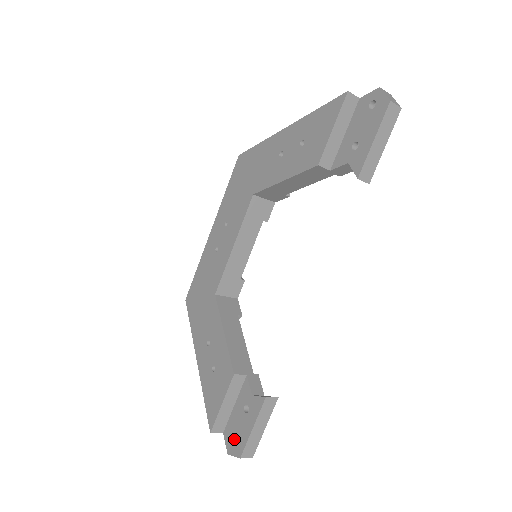
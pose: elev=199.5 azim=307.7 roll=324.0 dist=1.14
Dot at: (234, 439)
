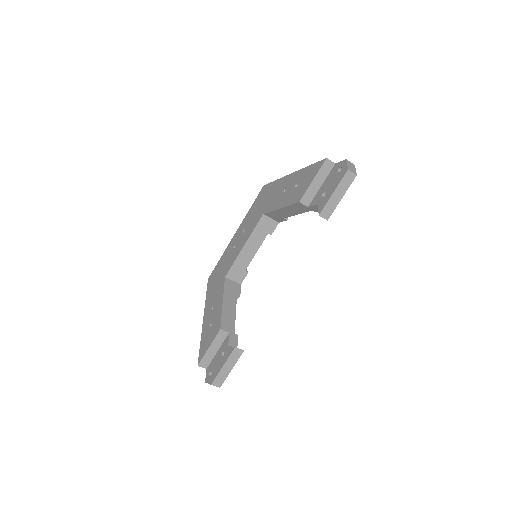
Dot at: occluded
